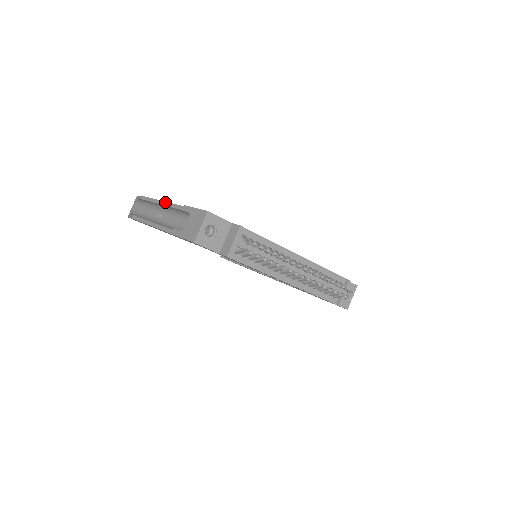
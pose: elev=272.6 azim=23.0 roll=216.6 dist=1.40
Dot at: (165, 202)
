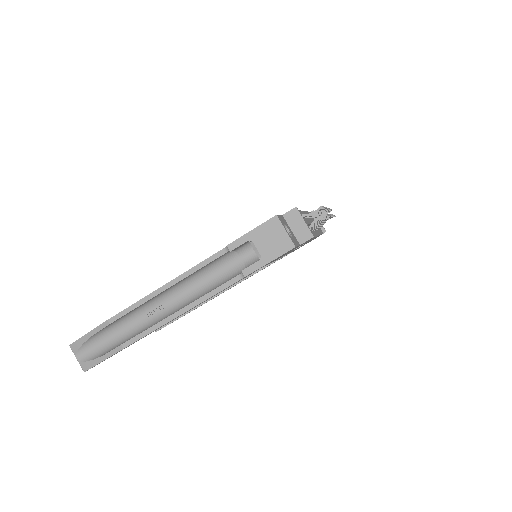
Dot at: (173, 280)
